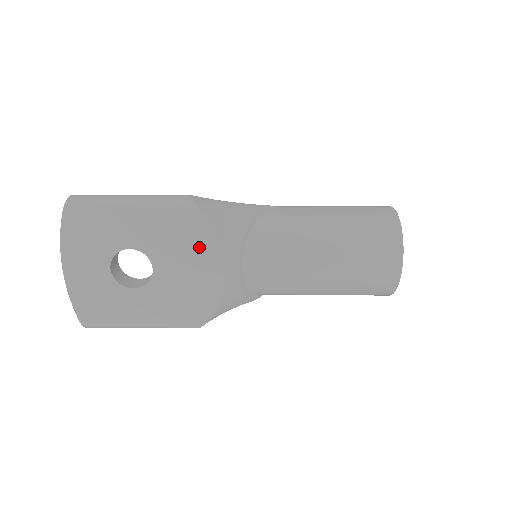
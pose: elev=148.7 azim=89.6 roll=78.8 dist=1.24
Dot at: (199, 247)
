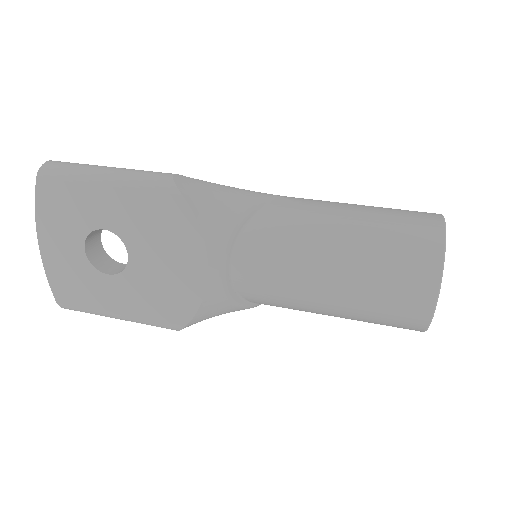
Dot at: (178, 238)
